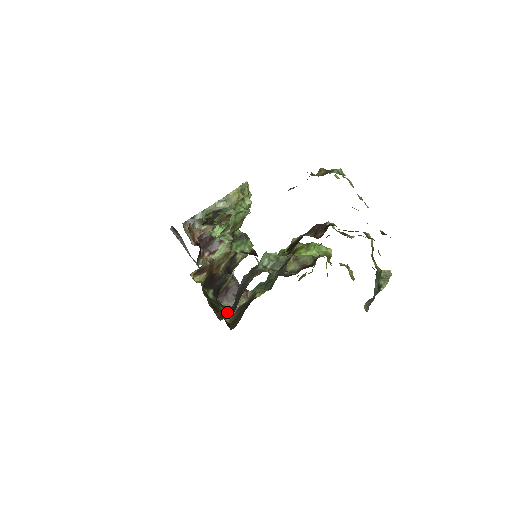
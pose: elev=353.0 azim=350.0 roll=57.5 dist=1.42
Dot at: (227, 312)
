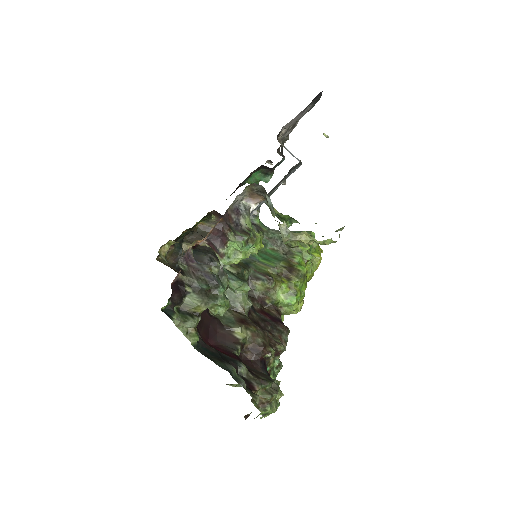
Dot at: (180, 250)
